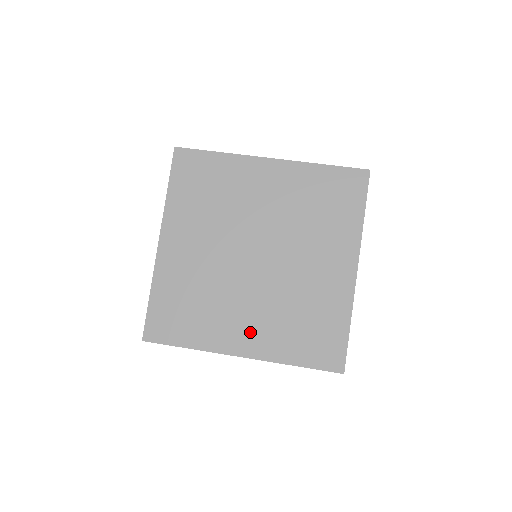
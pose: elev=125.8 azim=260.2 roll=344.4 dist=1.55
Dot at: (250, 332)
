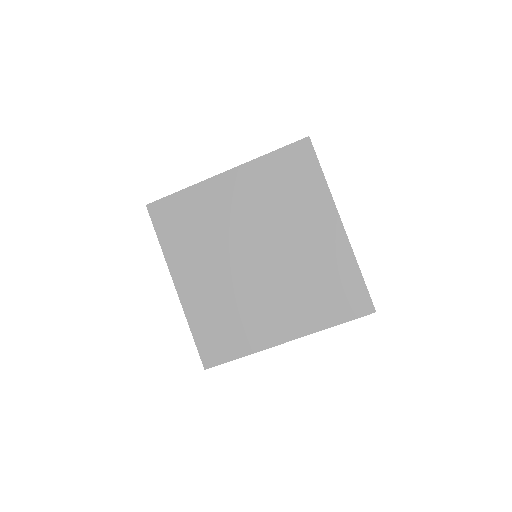
Dot at: (196, 284)
